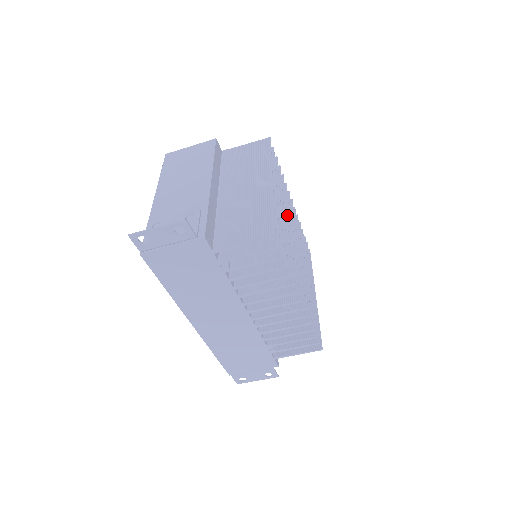
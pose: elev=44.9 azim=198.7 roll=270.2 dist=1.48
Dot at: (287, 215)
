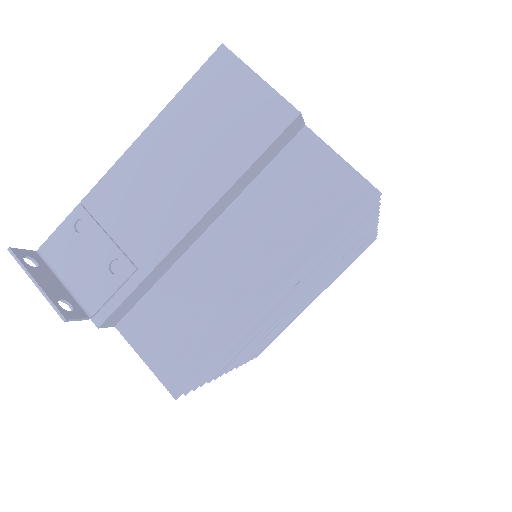
Dot at: occluded
